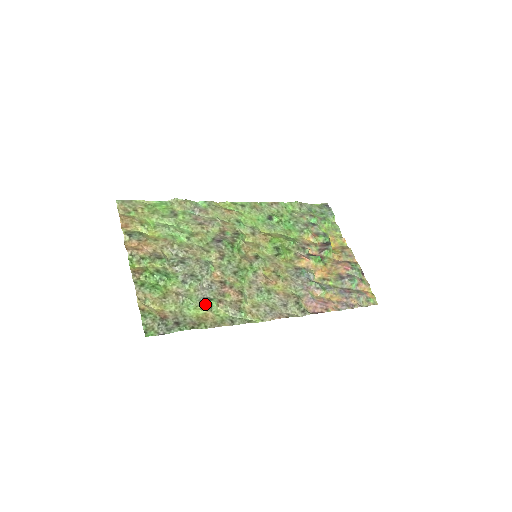
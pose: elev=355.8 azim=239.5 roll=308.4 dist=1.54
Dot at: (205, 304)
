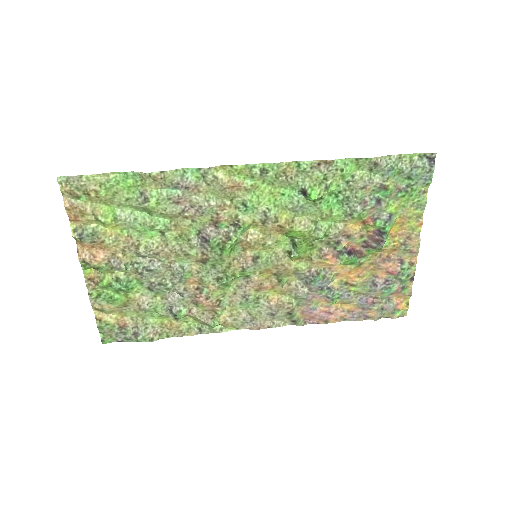
Dot at: (171, 314)
